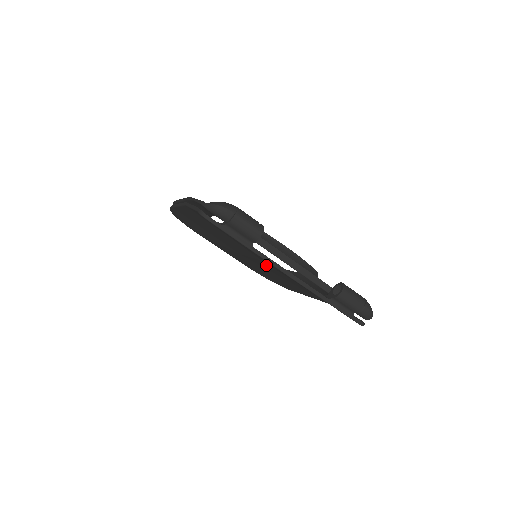
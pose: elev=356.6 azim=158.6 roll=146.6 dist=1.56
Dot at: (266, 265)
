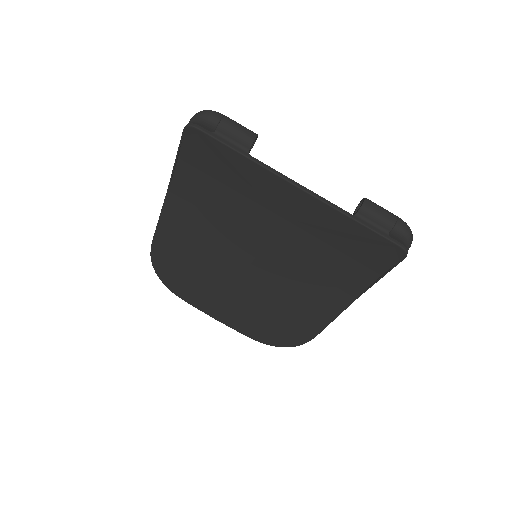
Dot at: (270, 262)
